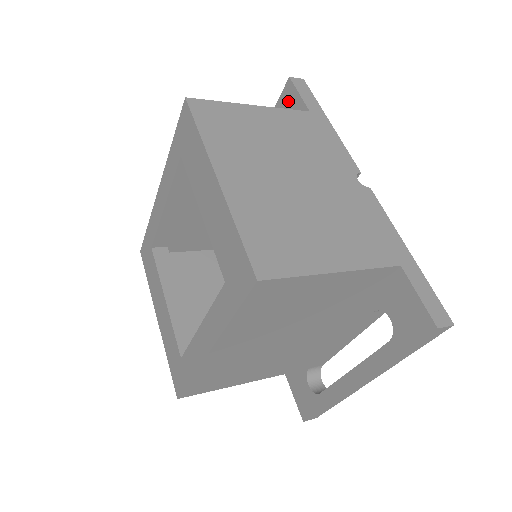
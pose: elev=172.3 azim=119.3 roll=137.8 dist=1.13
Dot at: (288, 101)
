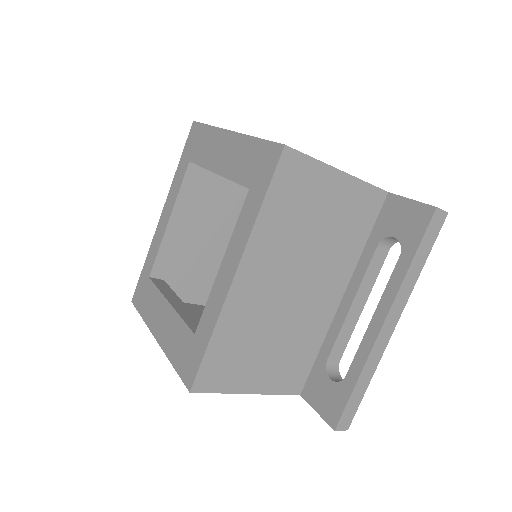
Dot at: occluded
